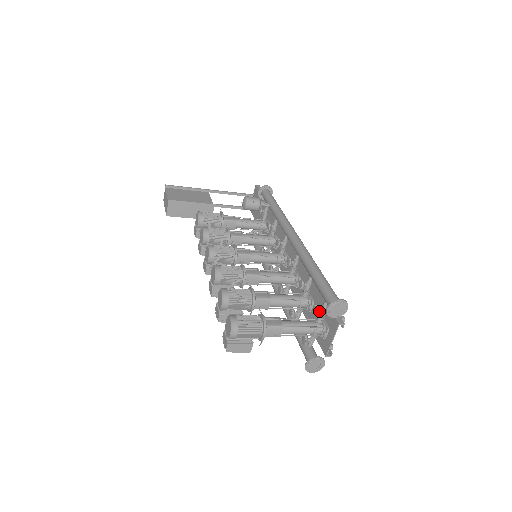
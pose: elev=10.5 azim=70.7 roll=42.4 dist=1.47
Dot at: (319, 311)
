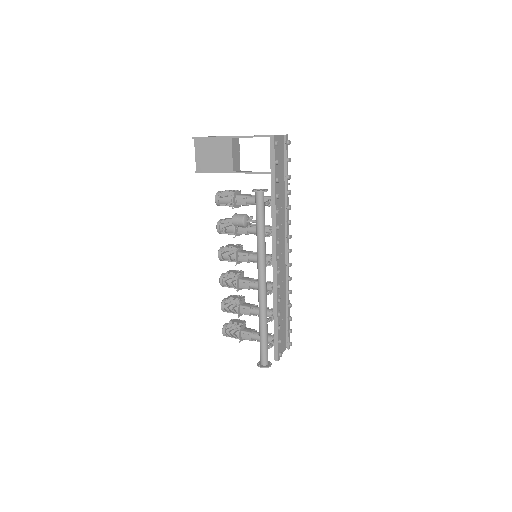
Dot at: occluded
